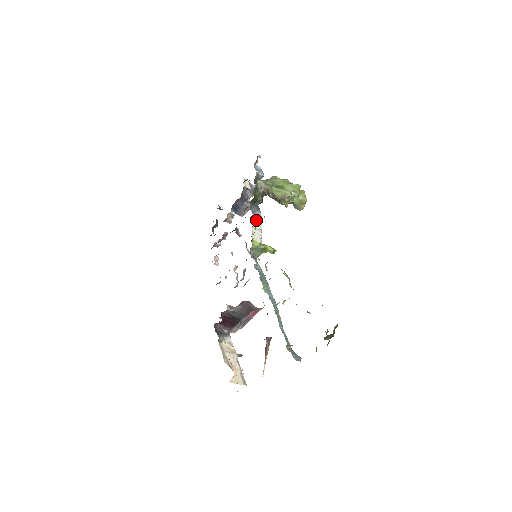
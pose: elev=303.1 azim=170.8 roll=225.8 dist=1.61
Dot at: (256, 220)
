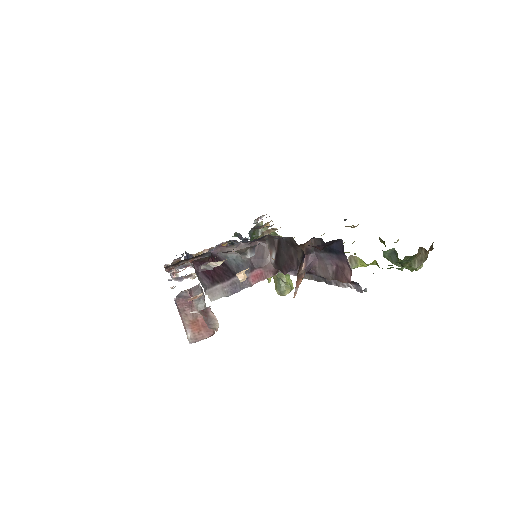
Dot at: occluded
